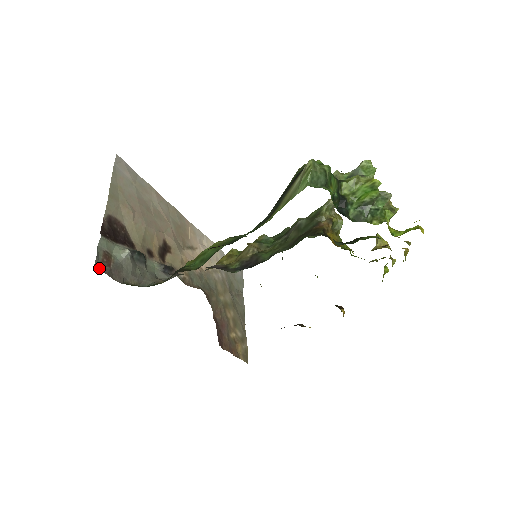
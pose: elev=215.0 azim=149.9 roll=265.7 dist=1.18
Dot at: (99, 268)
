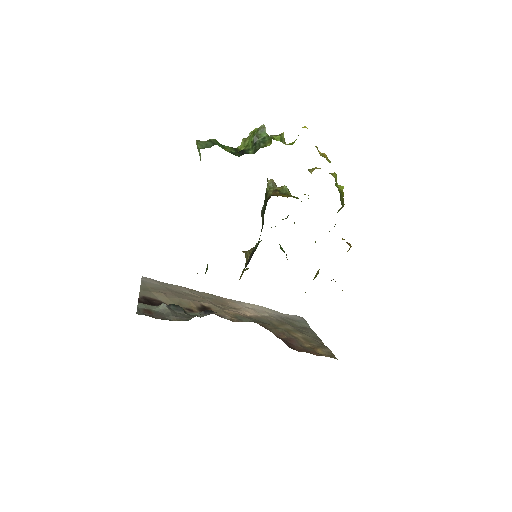
Dot at: occluded
